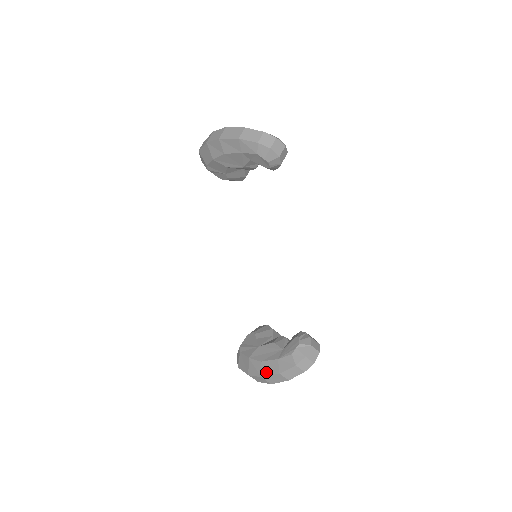
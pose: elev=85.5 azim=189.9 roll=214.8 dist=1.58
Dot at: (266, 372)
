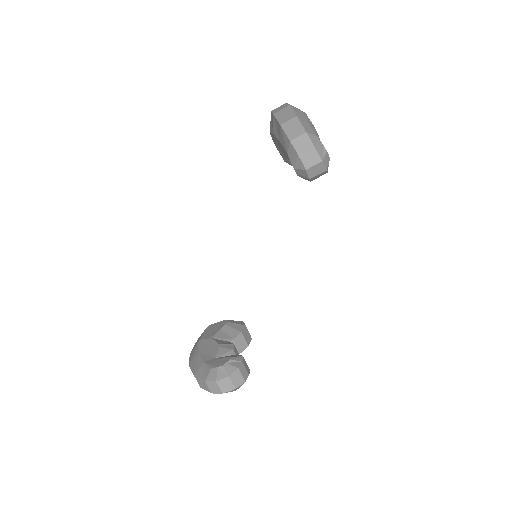
Dot at: (192, 364)
